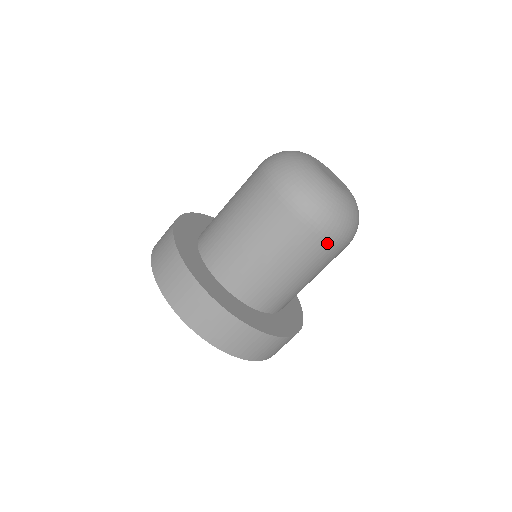
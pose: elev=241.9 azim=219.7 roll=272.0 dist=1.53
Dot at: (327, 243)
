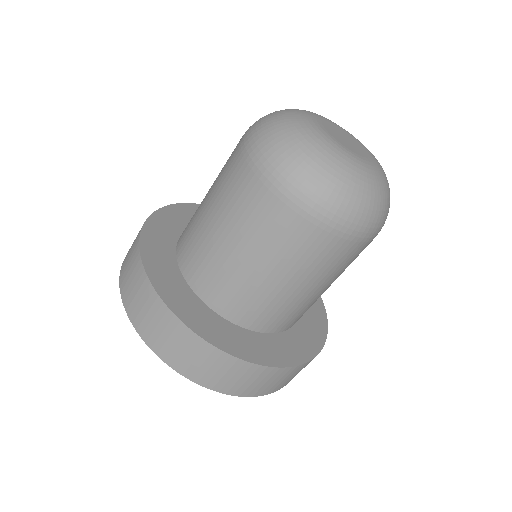
Dot at: (369, 242)
